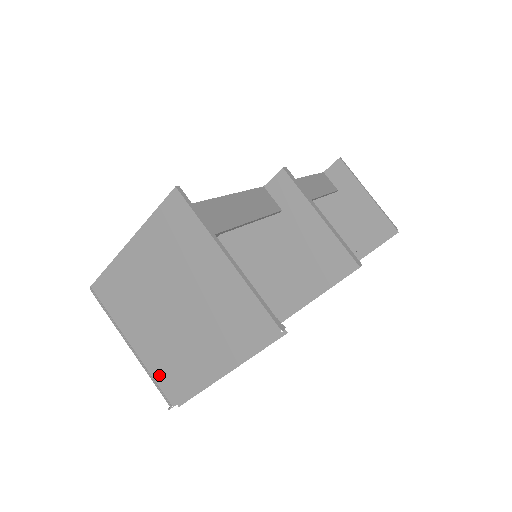
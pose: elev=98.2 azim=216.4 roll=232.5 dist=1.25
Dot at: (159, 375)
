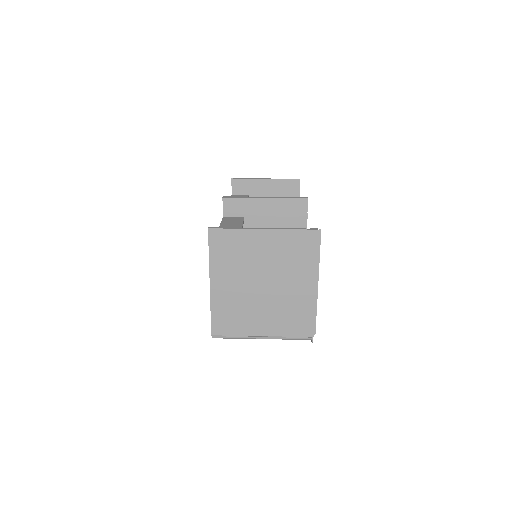
Dot at: (290, 330)
